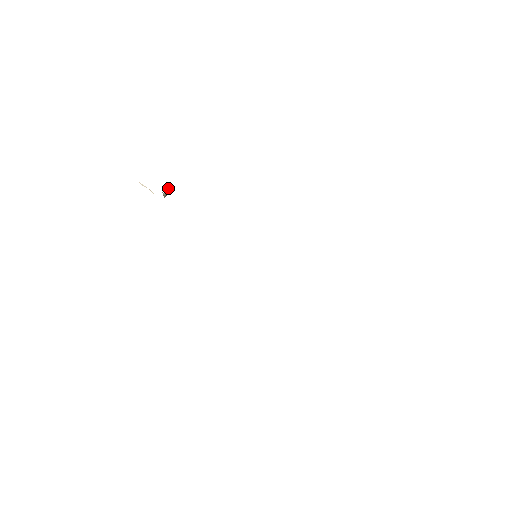
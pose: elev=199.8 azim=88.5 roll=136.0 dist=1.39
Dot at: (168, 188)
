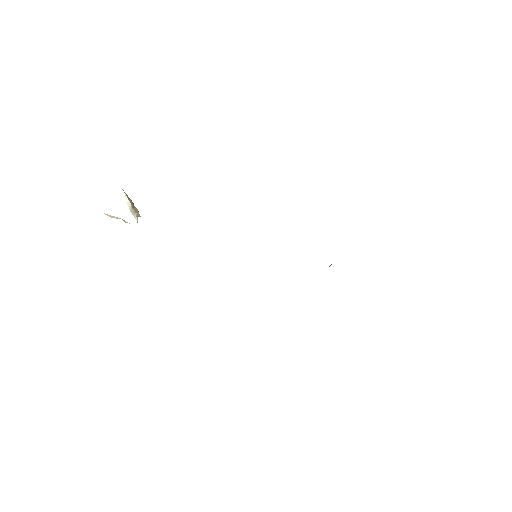
Dot at: (125, 194)
